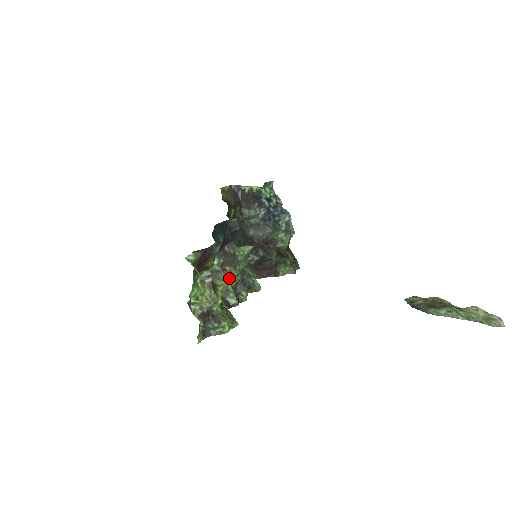
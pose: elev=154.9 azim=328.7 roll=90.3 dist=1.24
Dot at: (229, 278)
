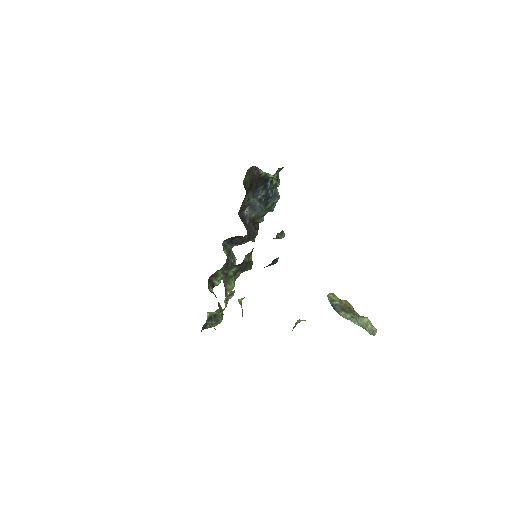
Dot at: occluded
